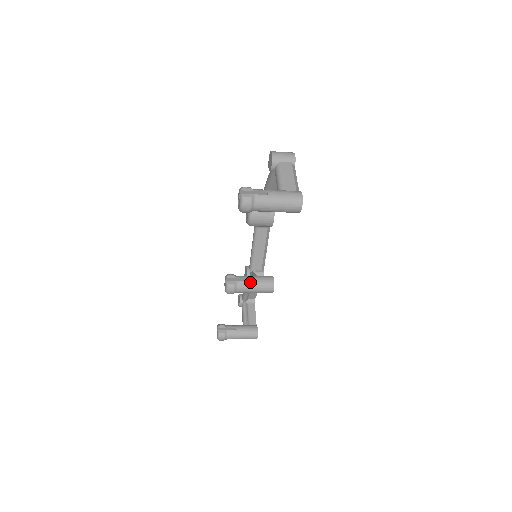
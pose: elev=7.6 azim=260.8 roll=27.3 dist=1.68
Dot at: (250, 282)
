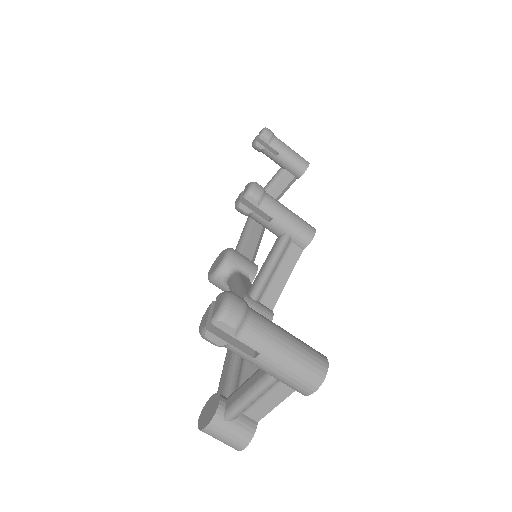
Dot at: occluded
